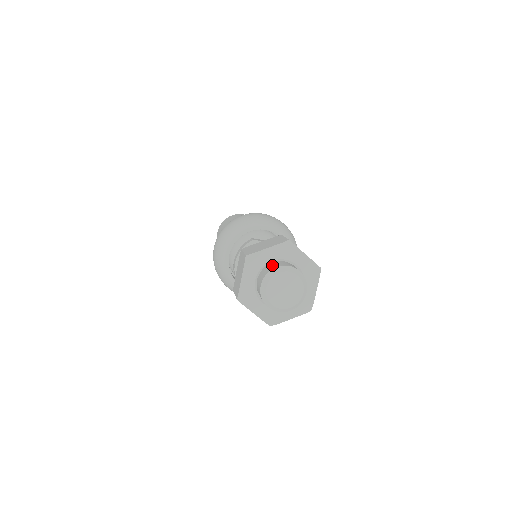
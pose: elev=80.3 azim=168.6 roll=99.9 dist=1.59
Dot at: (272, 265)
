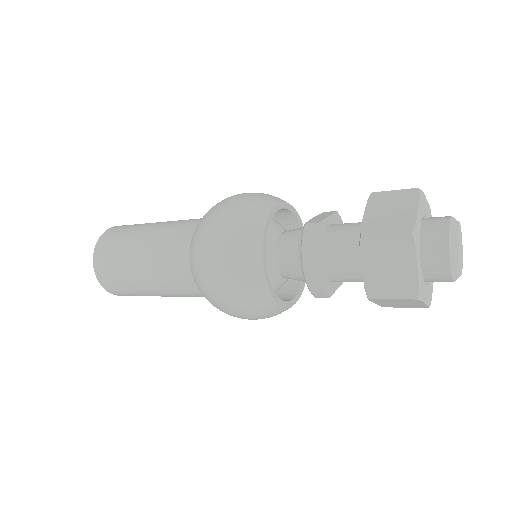
Dot at: (432, 228)
